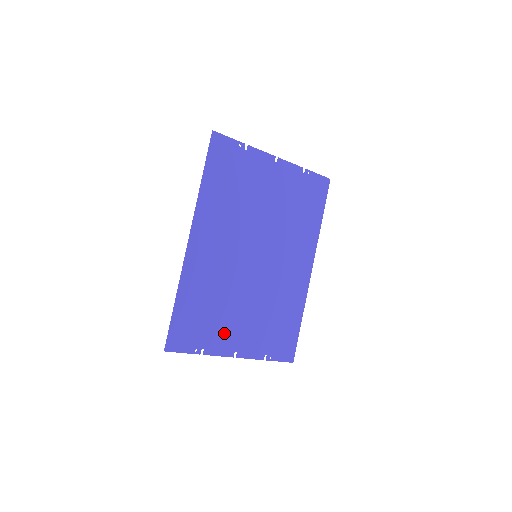
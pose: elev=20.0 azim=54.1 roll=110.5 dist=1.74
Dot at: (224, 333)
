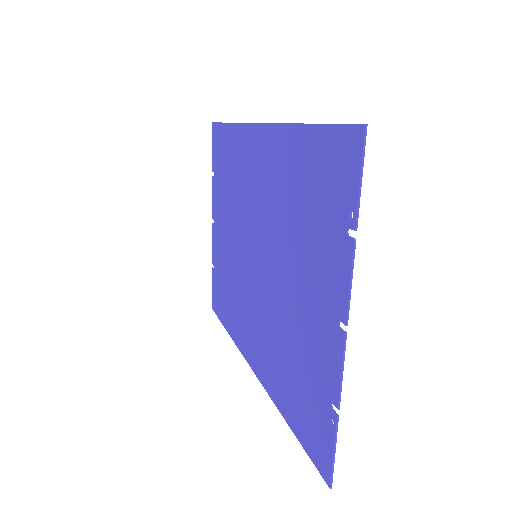
Dot at: (322, 267)
